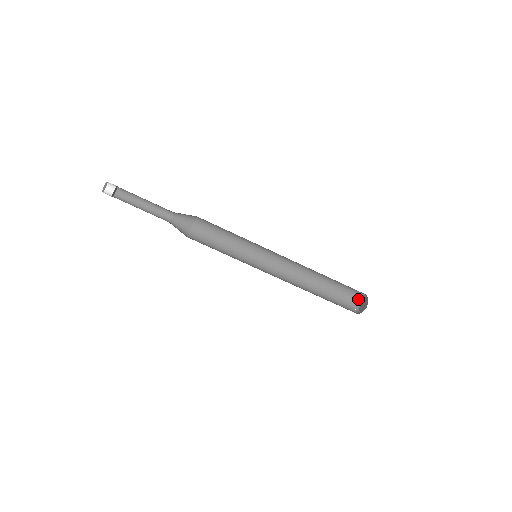
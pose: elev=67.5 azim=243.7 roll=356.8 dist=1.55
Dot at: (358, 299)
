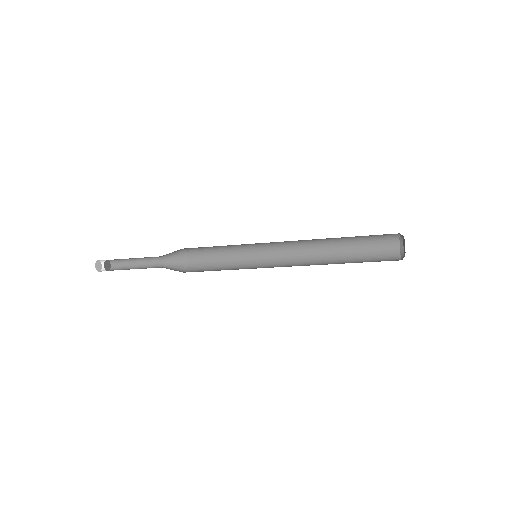
Dot at: (398, 241)
